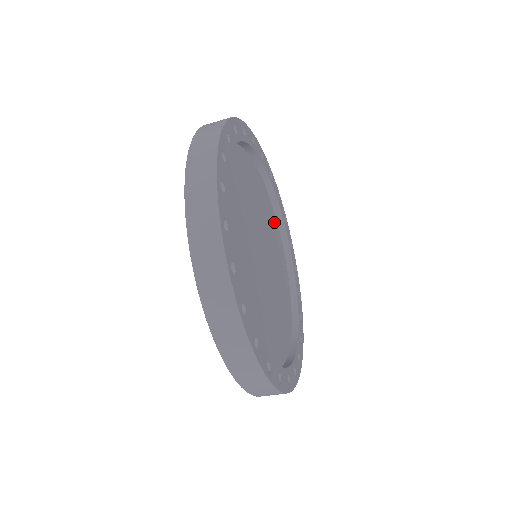
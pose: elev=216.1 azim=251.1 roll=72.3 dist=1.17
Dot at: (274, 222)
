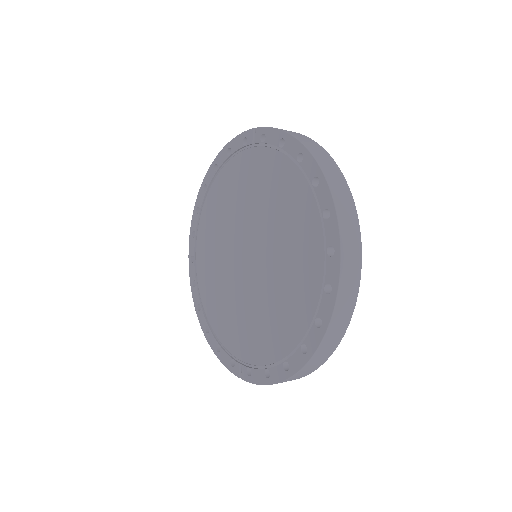
Dot at: occluded
